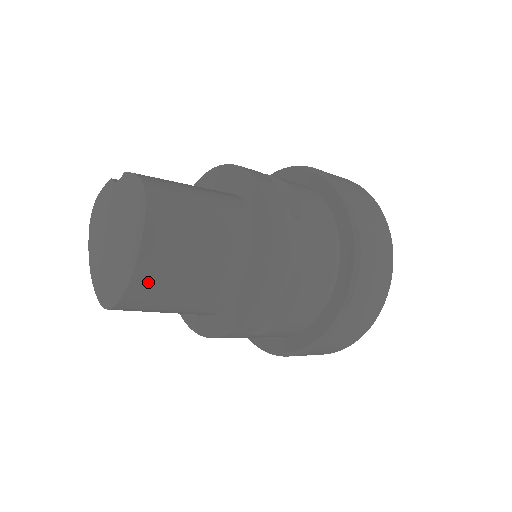
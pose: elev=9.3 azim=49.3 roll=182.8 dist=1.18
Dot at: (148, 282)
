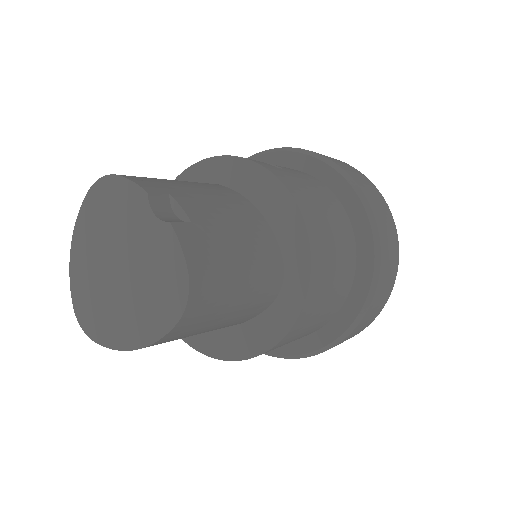
Dot at: occluded
